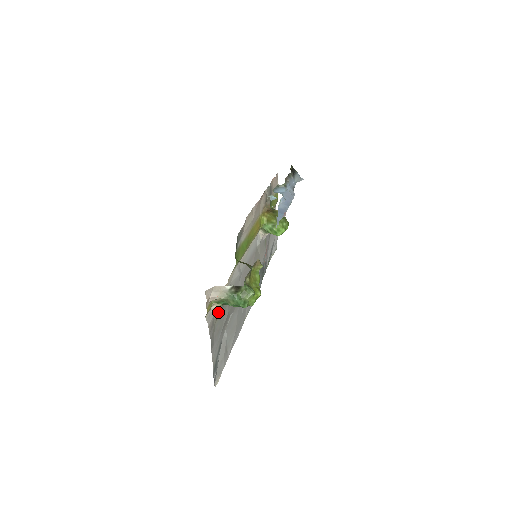
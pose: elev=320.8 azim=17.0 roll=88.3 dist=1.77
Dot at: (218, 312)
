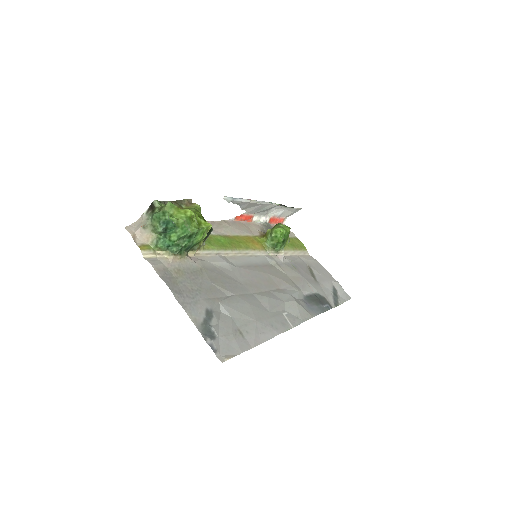
Dot at: (175, 265)
